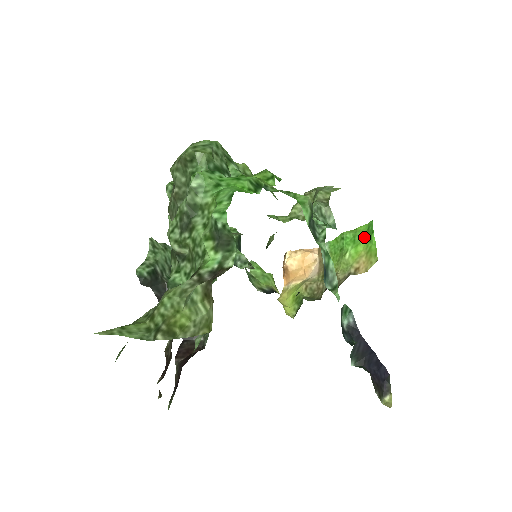
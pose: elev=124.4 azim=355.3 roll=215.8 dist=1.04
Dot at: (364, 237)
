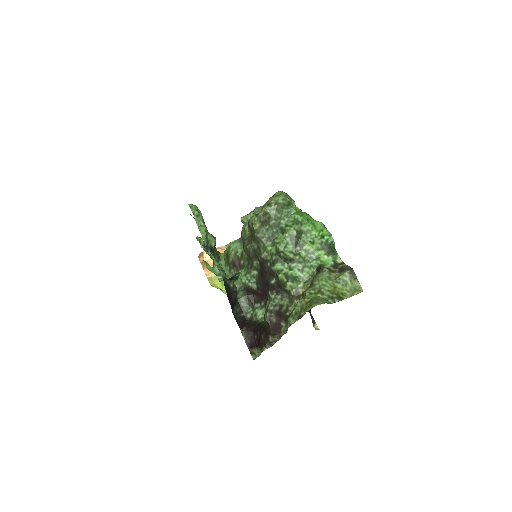
Dot at: occluded
